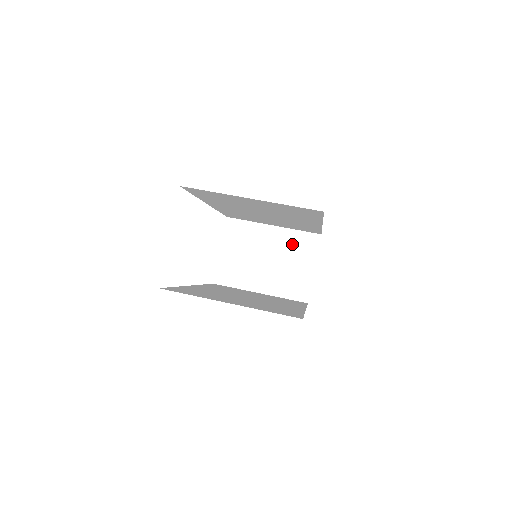
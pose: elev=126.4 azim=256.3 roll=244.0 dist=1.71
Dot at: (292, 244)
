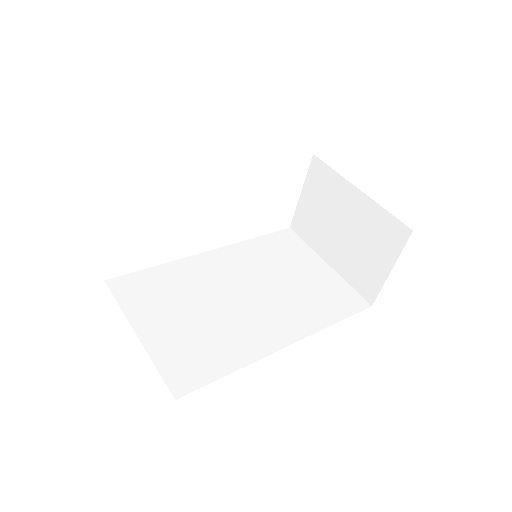
Dot at: (374, 225)
